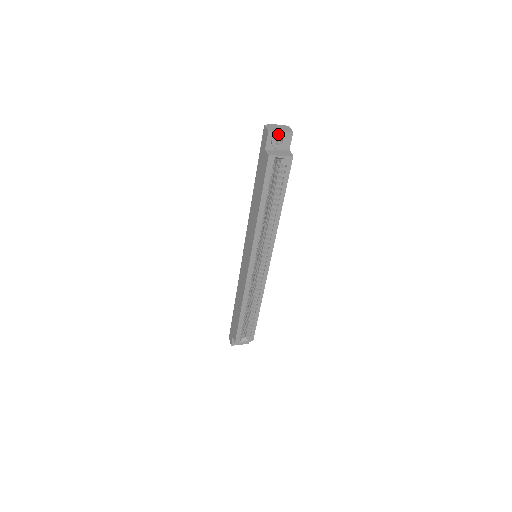
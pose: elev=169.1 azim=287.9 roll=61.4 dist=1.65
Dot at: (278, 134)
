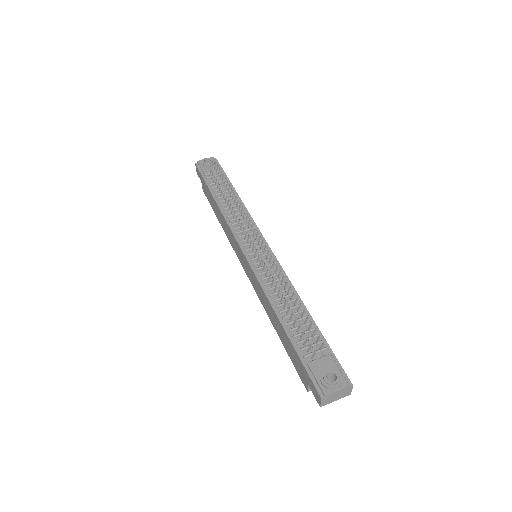
Dot at: (330, 400)
